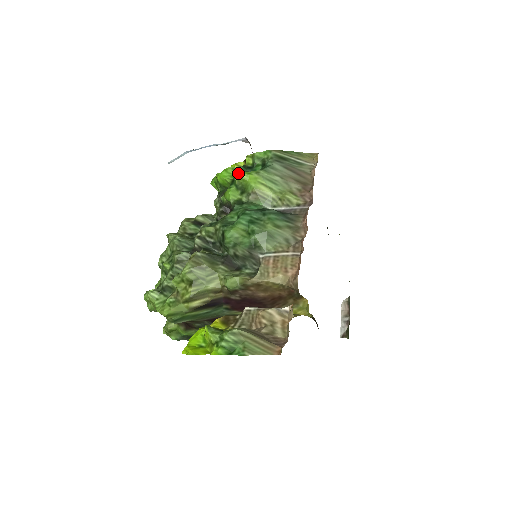
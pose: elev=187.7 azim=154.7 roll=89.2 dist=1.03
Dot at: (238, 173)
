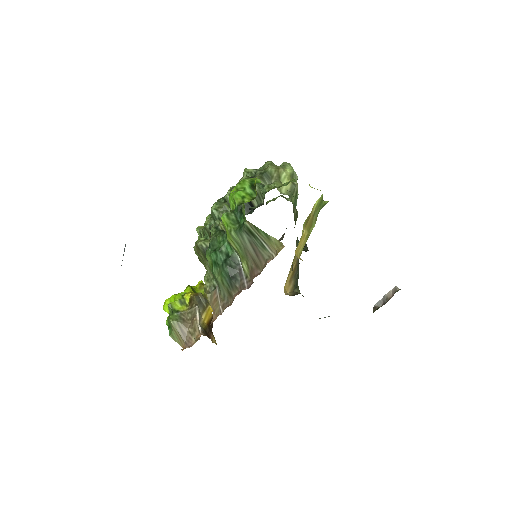
Dot at: (221, 219)
